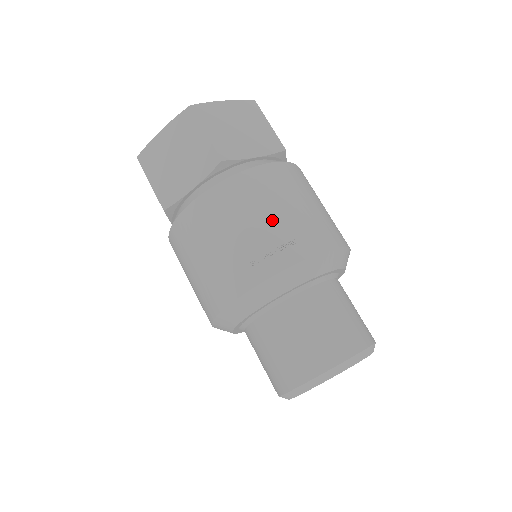
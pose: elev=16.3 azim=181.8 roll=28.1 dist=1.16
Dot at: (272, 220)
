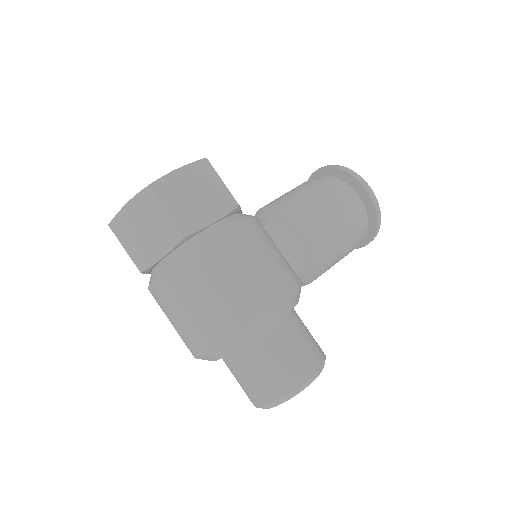
Dot at: (179, 323)
